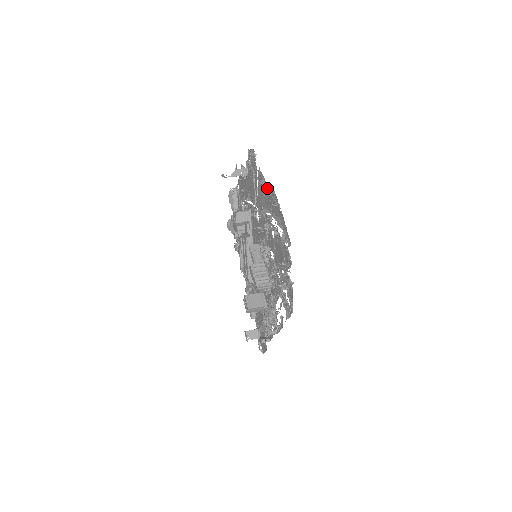
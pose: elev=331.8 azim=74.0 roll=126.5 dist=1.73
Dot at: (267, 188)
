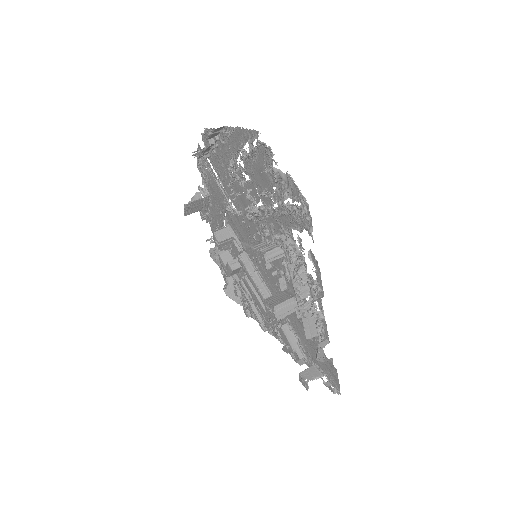
Dot at: (219, 148)
